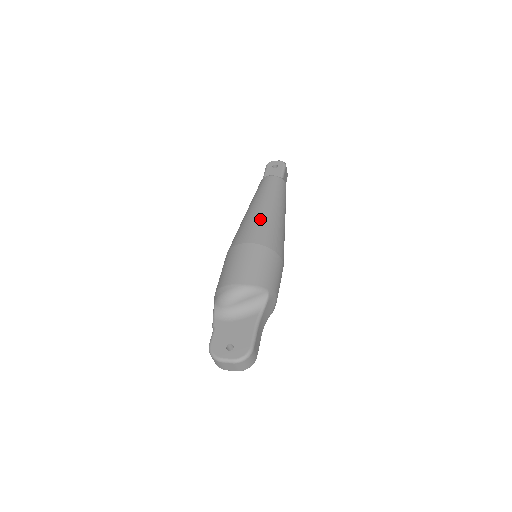
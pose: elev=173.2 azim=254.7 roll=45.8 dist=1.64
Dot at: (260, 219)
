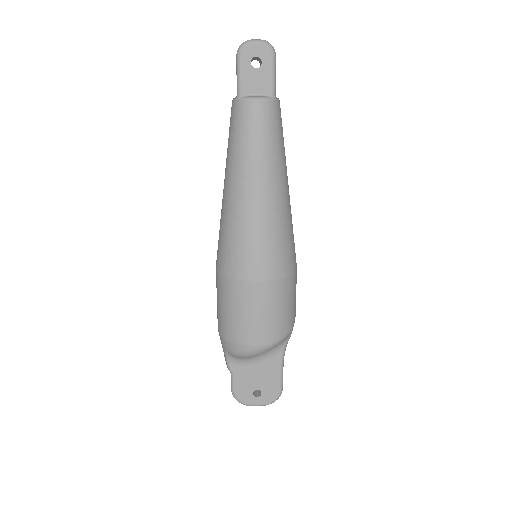
Dot at: (263, 227)
